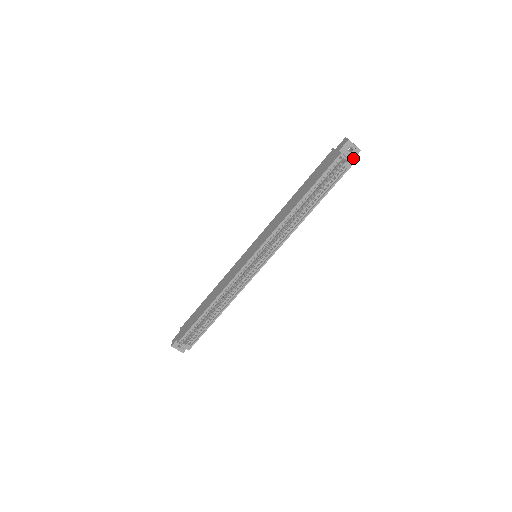
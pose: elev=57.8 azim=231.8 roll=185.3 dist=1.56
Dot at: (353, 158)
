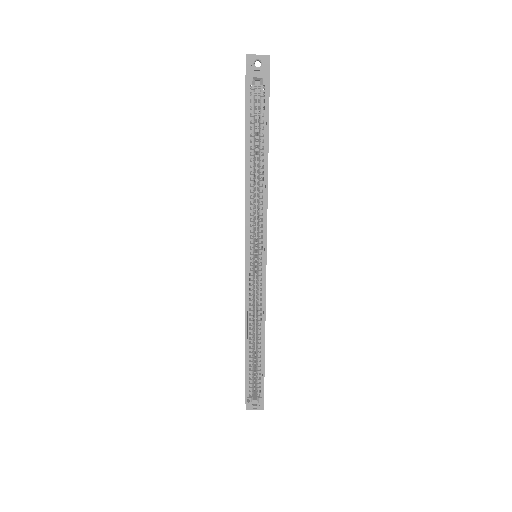
Dot at: (268, 70)
